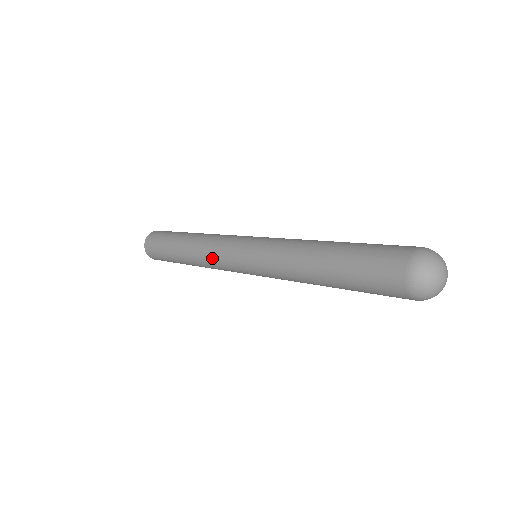
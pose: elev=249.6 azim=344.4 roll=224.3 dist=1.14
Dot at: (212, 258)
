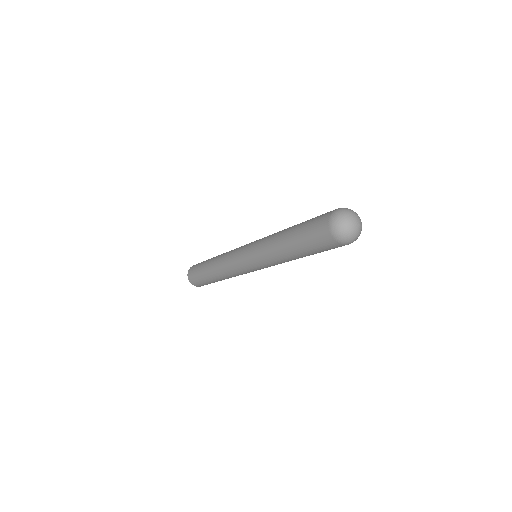
Dot at: (230, 270)
